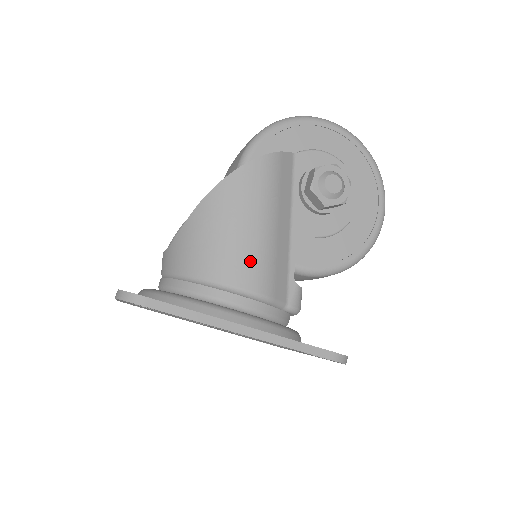
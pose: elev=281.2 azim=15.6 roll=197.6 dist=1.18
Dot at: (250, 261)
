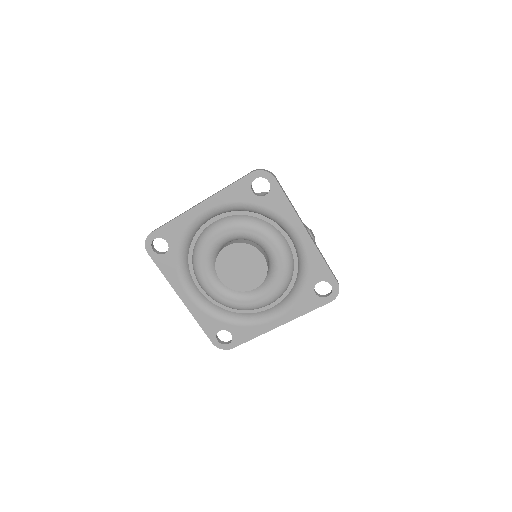
Dot at: occluded
